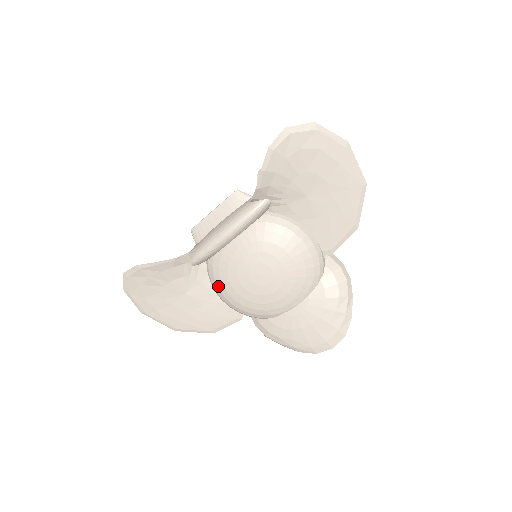
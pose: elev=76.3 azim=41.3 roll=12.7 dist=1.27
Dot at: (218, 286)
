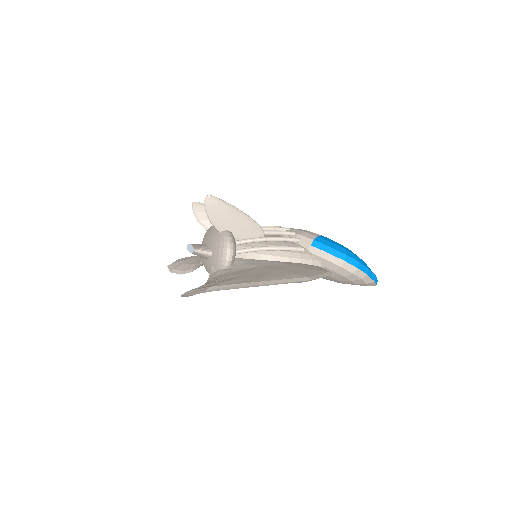
Dot at: occluded
